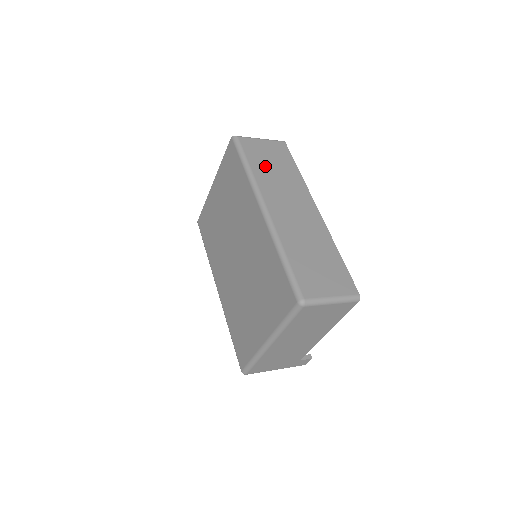
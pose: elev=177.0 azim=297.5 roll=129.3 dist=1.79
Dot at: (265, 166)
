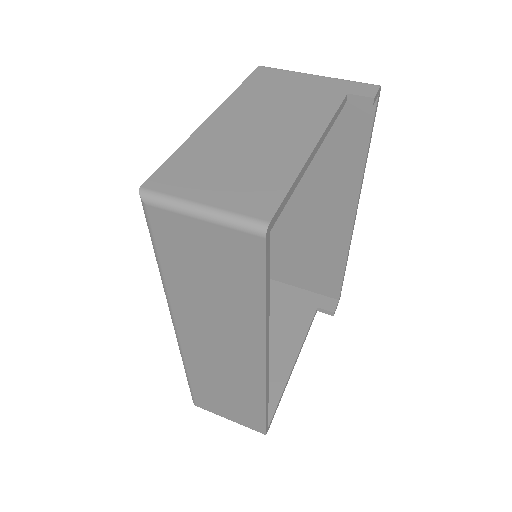
Dot at: (191, 278)
